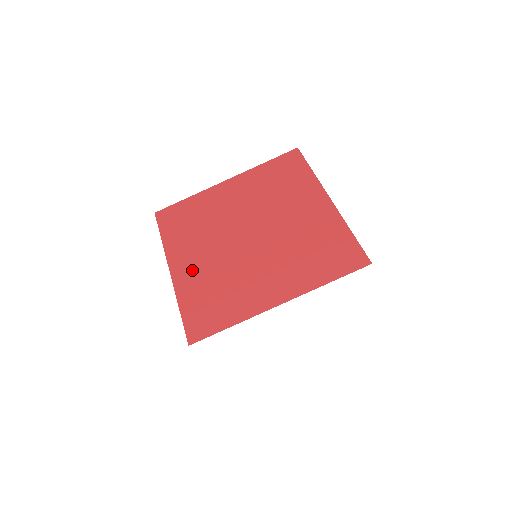
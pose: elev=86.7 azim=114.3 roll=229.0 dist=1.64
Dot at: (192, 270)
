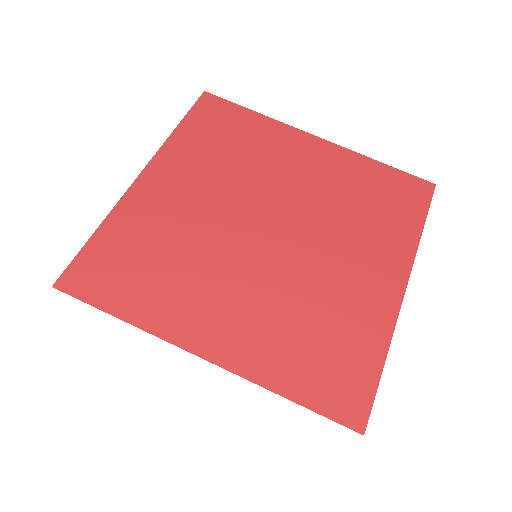
Dot at: (163, 199)
